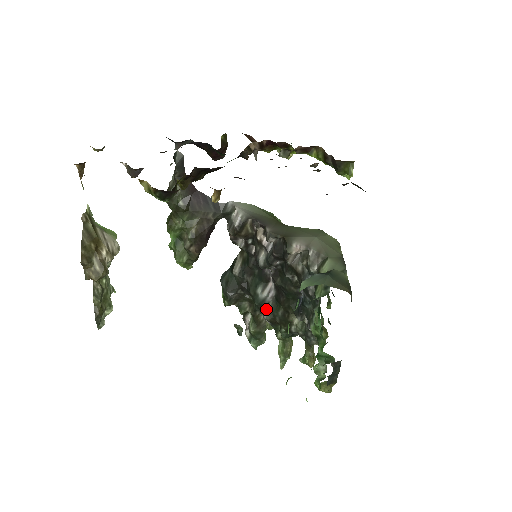
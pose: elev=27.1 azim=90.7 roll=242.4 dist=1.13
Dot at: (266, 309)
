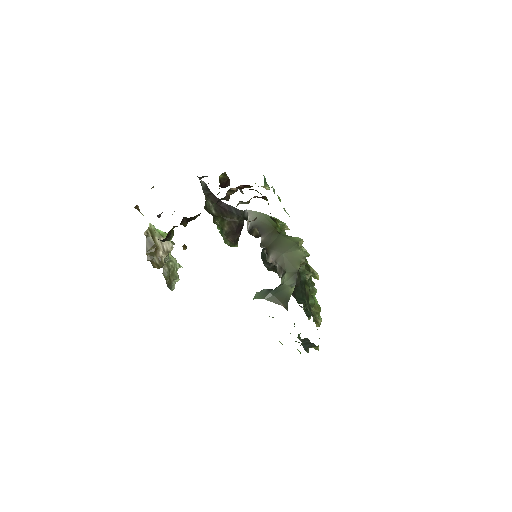
Dot at: occluded
